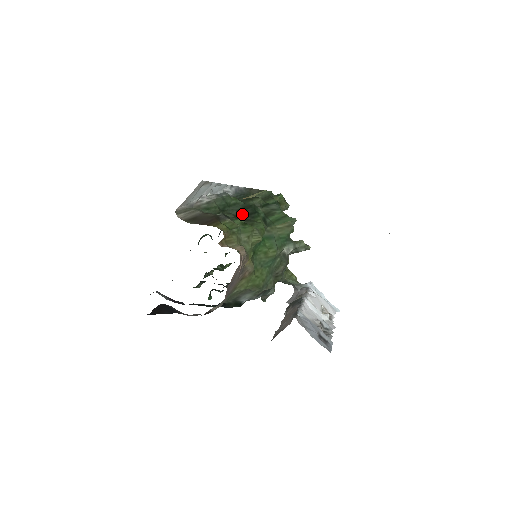
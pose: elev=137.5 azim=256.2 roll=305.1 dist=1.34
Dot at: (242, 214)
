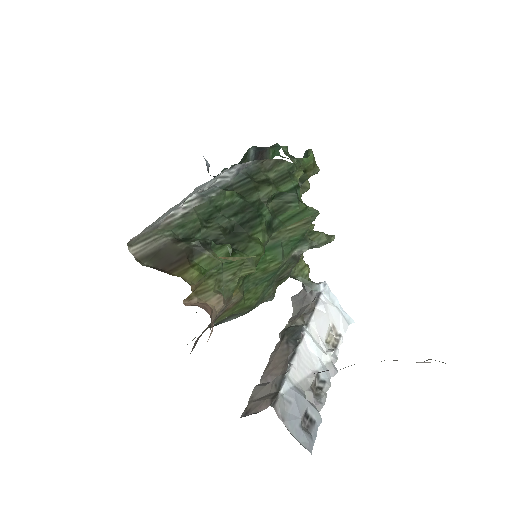
Dot at: (236, 222)
